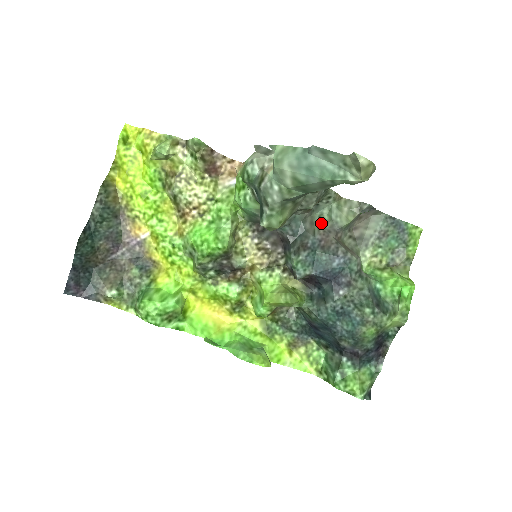
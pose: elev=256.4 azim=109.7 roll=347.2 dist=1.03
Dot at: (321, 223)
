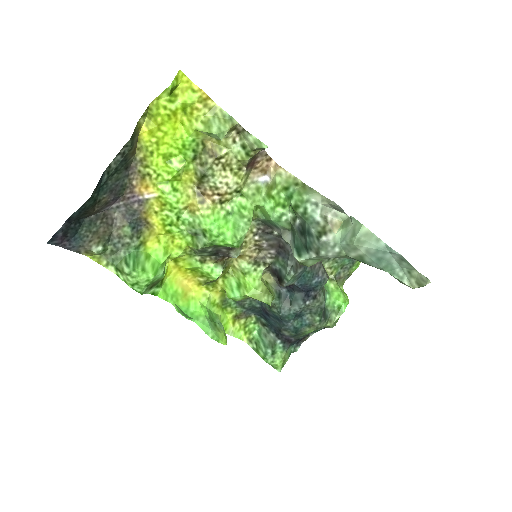
Dot at: occluded
